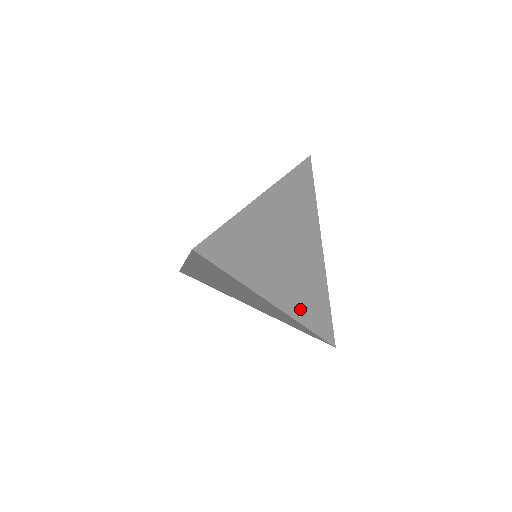
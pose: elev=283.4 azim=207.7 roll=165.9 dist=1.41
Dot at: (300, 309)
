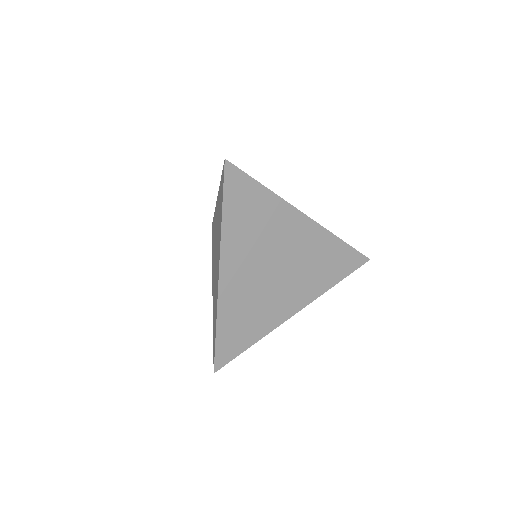
Dot at: occluded
